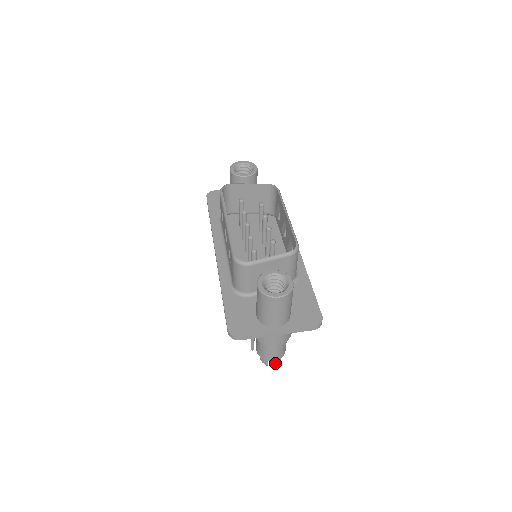
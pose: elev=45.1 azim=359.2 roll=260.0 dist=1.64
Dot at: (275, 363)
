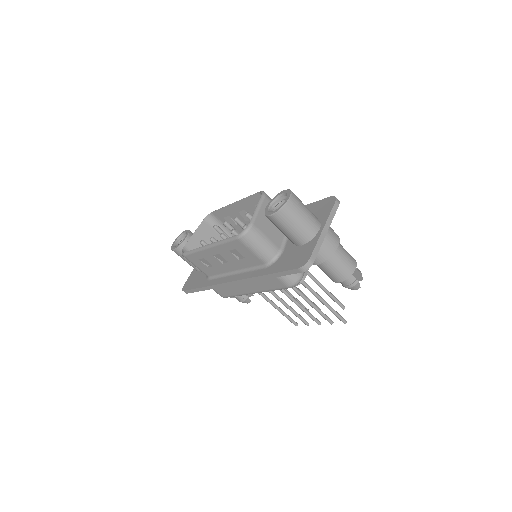
Dot at: (361, 279)
